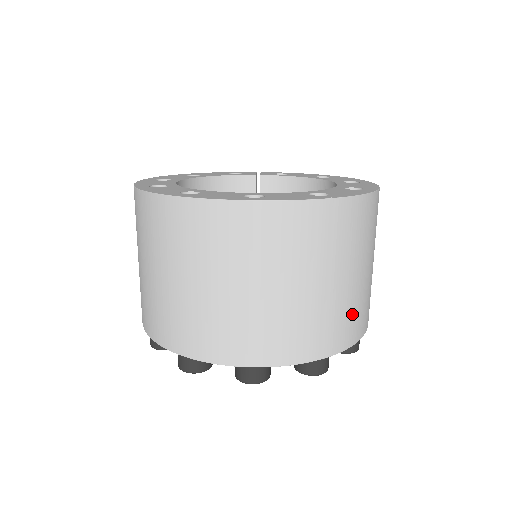
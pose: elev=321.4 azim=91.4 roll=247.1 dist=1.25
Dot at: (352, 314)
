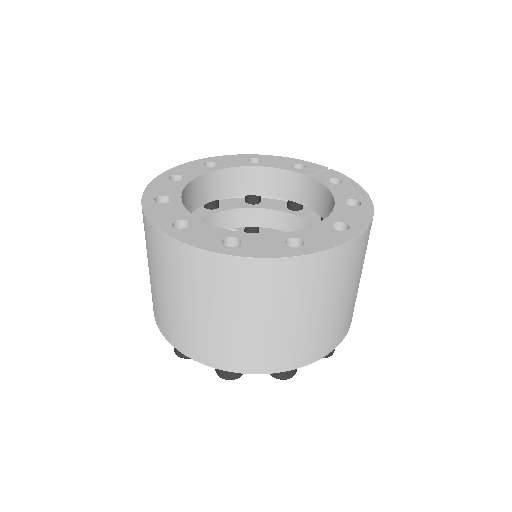
Dot at: (256, 350)
